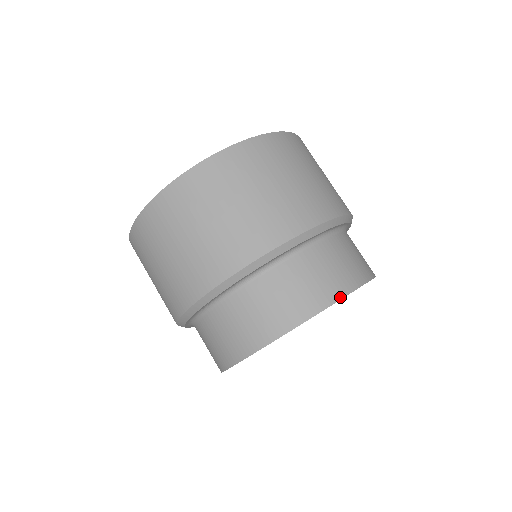
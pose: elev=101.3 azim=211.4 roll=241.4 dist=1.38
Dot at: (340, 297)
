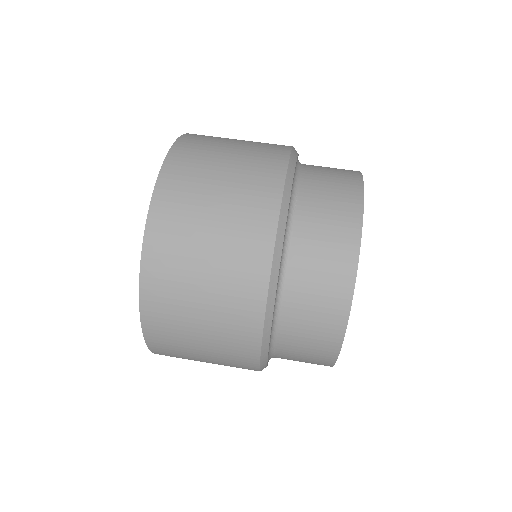
Dot at: (360, 176)
